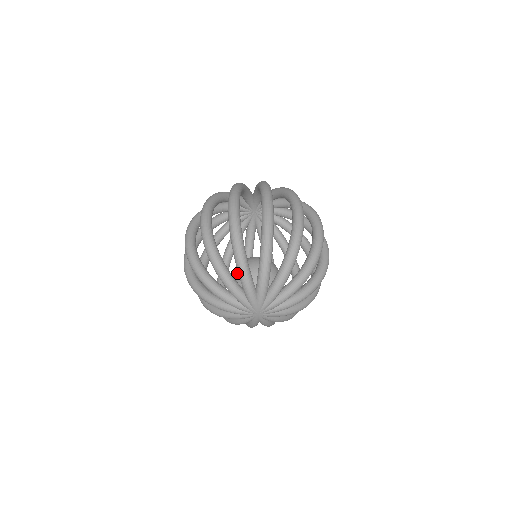
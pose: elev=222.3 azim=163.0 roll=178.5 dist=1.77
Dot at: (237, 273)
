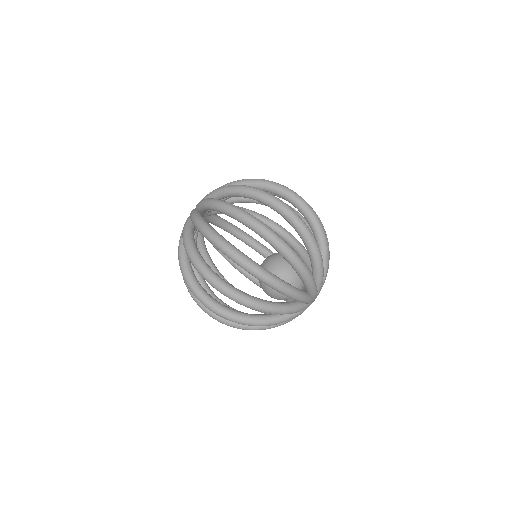
Dot at: (285, 273)
